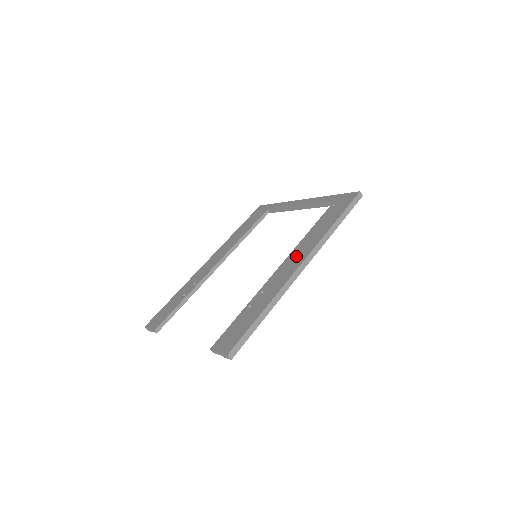
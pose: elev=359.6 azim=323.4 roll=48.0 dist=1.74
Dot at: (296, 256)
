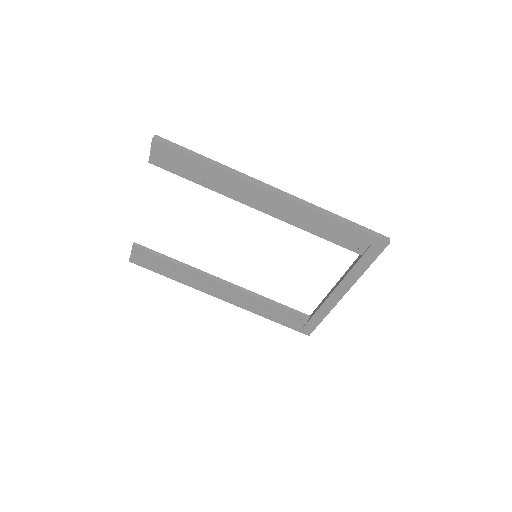
Dot at: occluded
